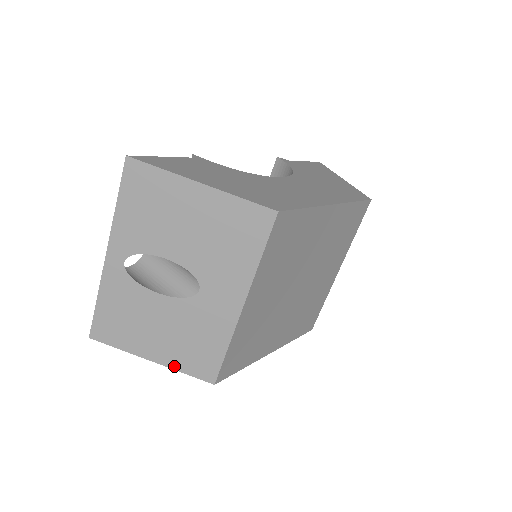
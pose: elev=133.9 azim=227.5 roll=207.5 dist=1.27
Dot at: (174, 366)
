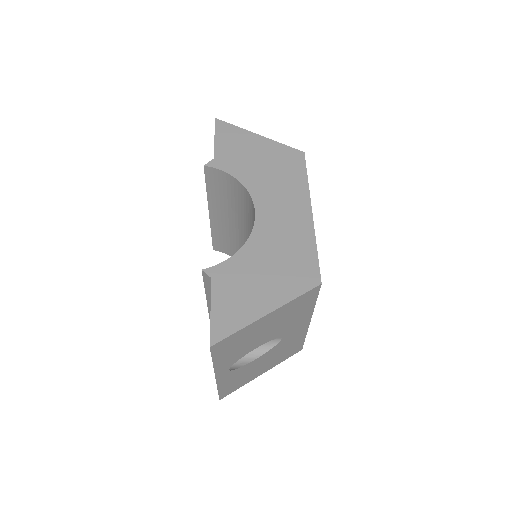
Dot at: occluded
